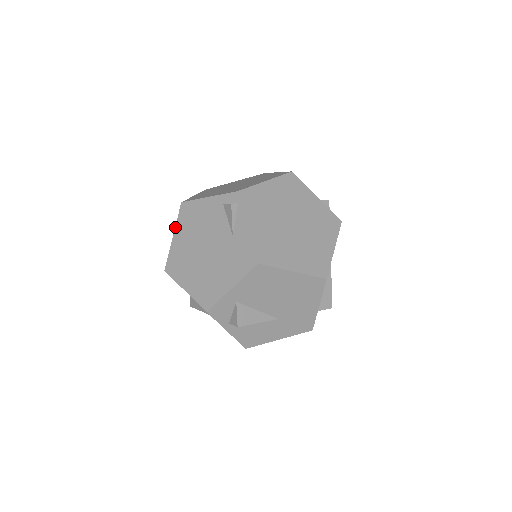
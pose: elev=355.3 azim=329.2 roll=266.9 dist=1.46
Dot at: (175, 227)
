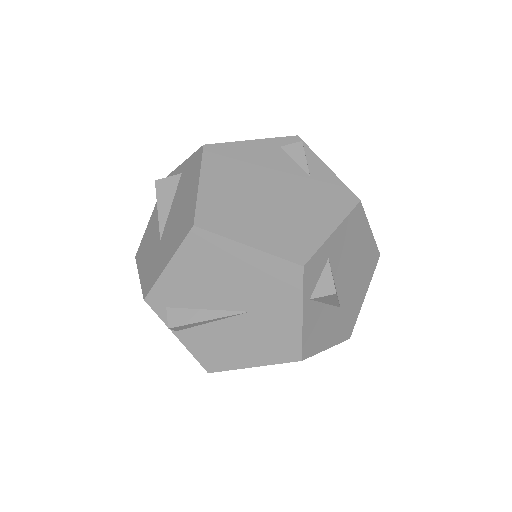
Dot at: (200, 171)
